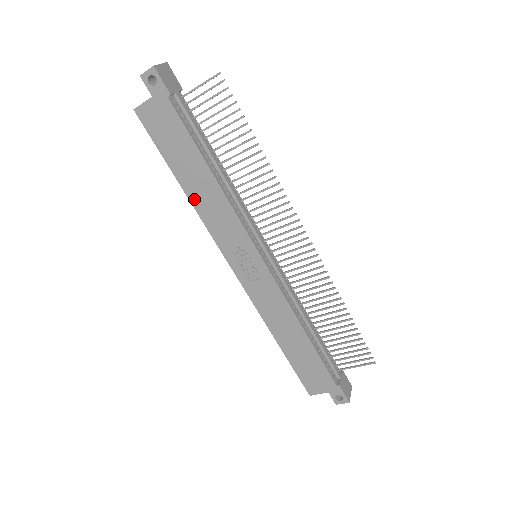
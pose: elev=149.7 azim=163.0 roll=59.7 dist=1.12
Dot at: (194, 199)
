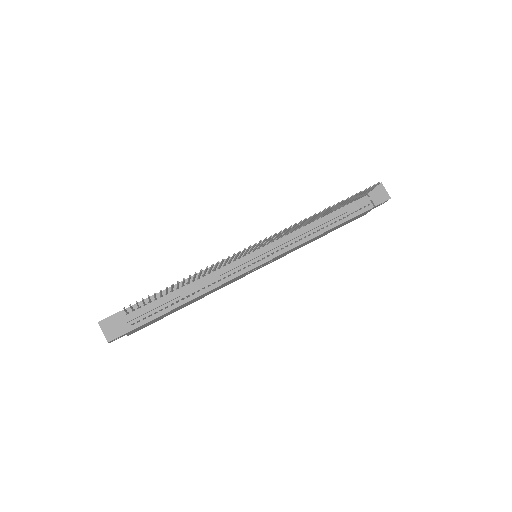
Dot at: (201, 298)
